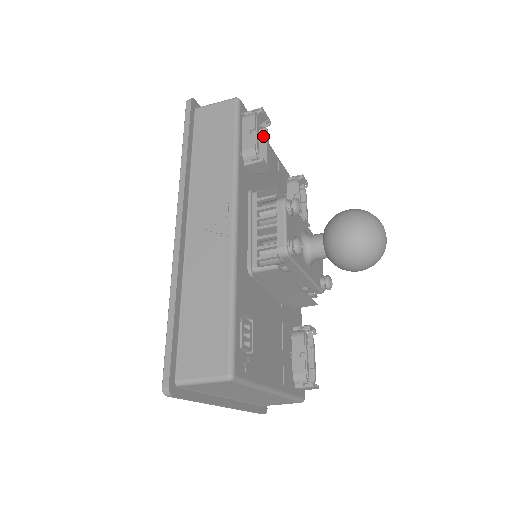
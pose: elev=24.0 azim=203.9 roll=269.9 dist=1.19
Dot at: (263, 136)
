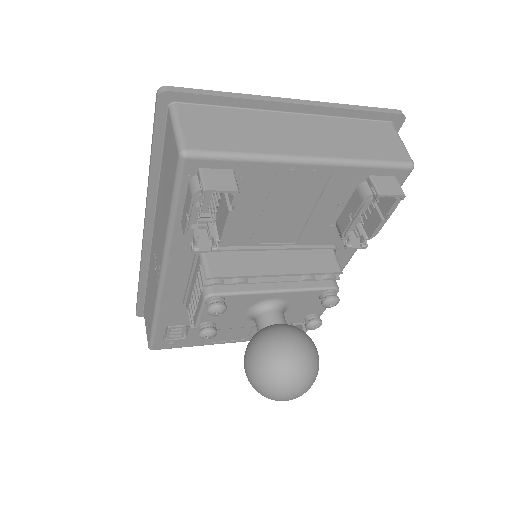
Dot at: (230, 200)
